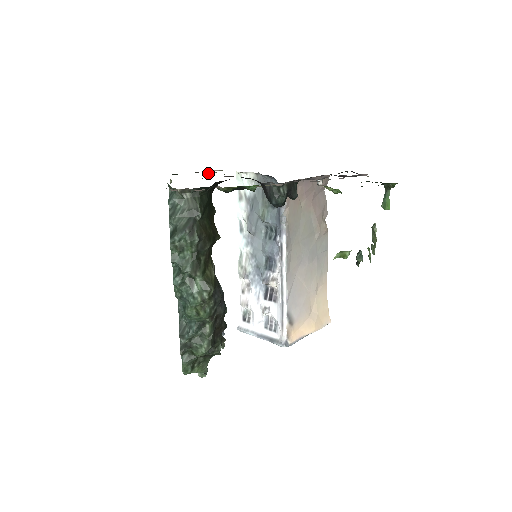
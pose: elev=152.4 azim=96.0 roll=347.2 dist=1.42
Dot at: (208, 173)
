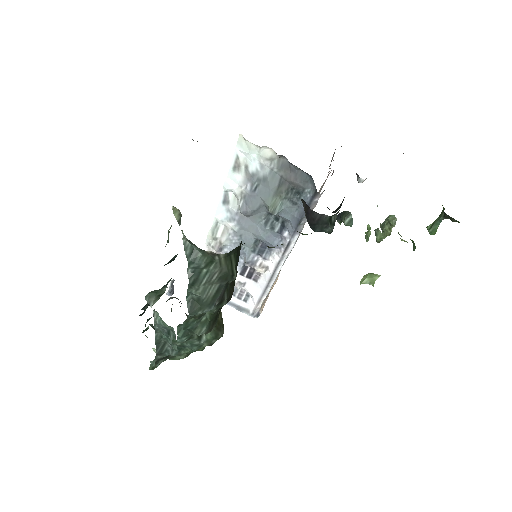
Dot at: occluded
